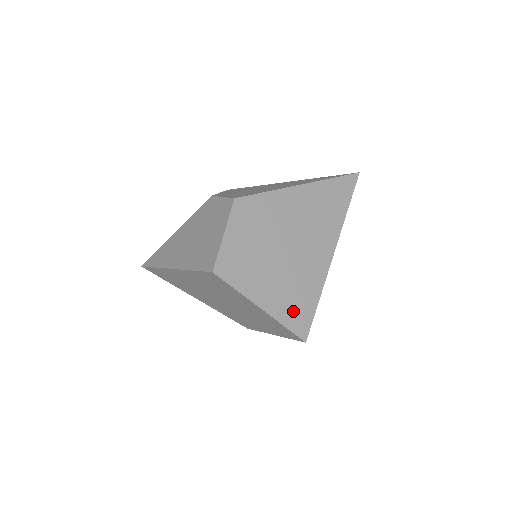
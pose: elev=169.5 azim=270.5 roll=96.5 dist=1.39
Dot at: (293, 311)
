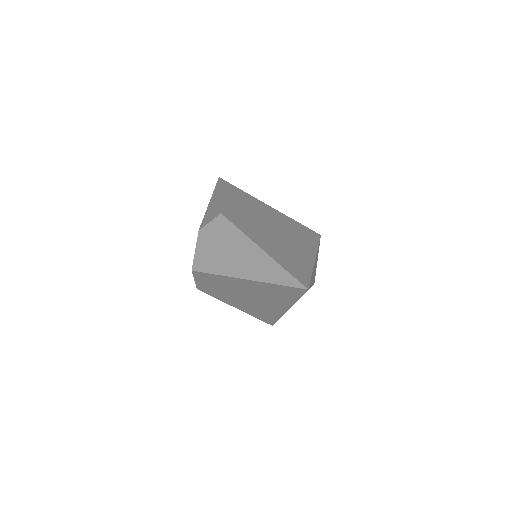
Dot at: (259, 316)
